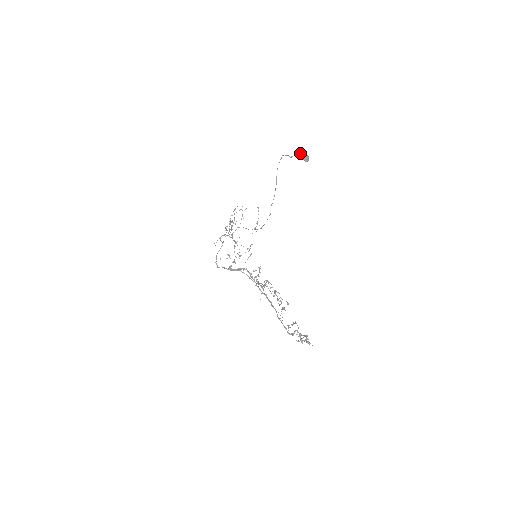
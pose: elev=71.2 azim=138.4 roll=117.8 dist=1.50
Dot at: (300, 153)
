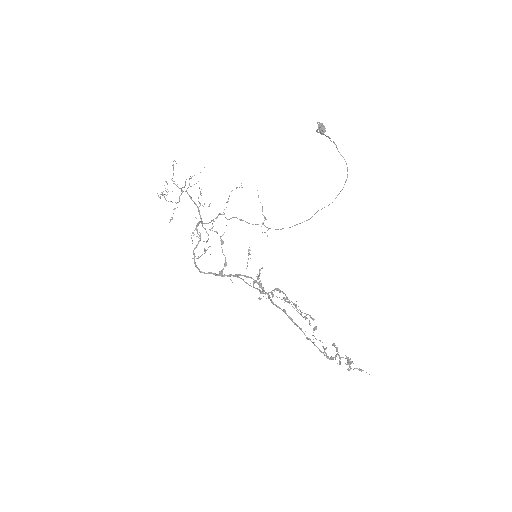
Dot at: (318, 122)
